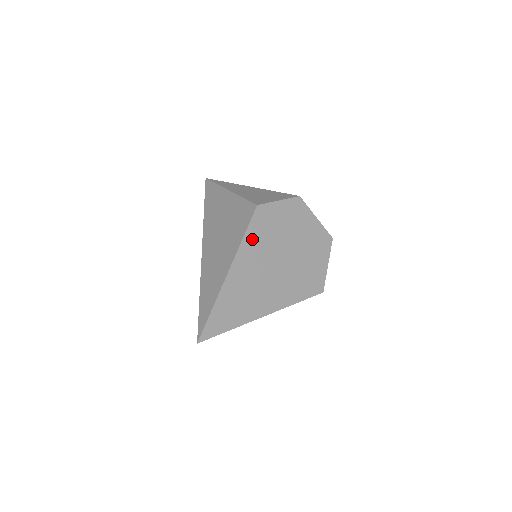
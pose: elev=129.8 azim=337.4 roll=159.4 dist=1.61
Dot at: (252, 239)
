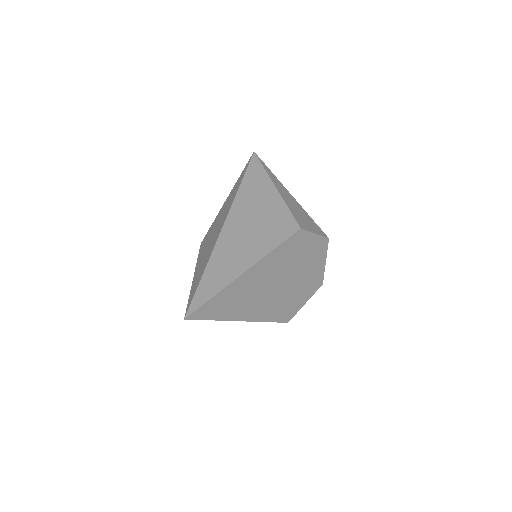
Dot at: (278, 254)
